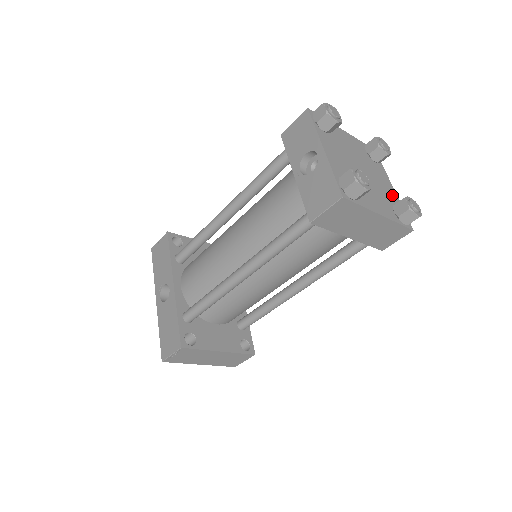
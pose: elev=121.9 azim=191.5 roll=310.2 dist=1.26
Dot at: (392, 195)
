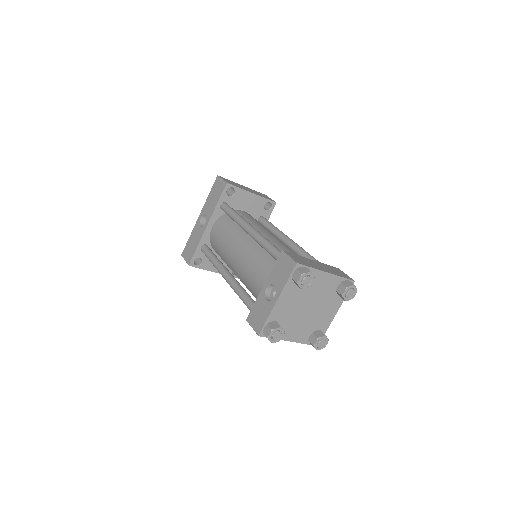
Dot at: (325, 321)
